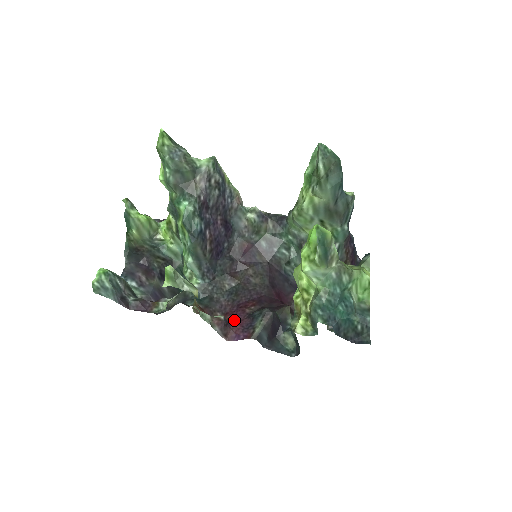
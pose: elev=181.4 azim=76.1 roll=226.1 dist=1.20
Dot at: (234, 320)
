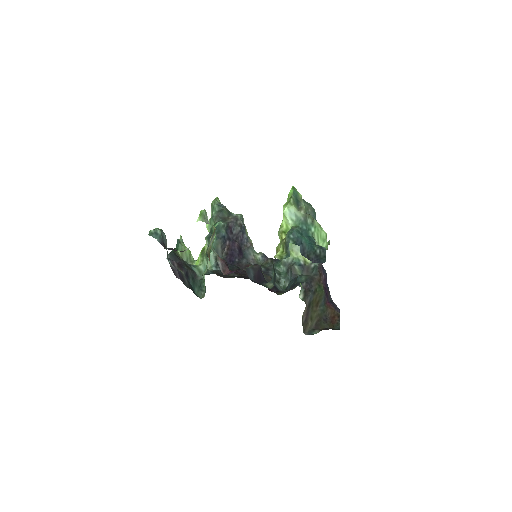
Dot at: occluded
